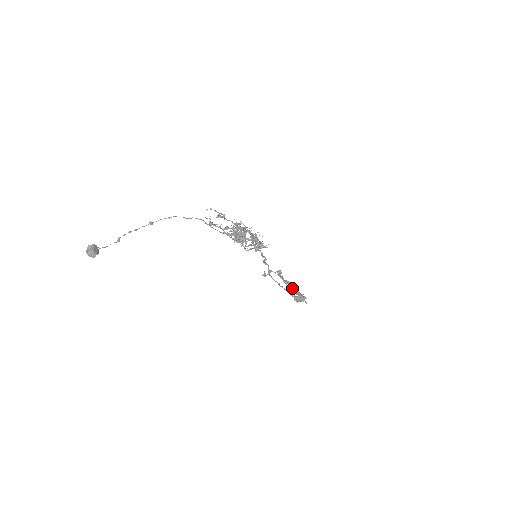
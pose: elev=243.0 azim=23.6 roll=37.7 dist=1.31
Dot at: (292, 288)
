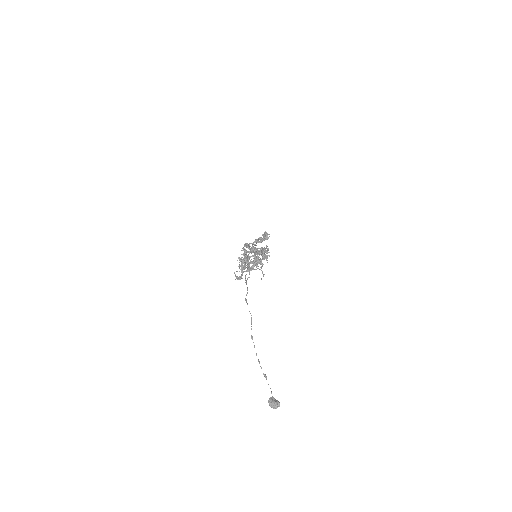
Dot at: (265, 239)
